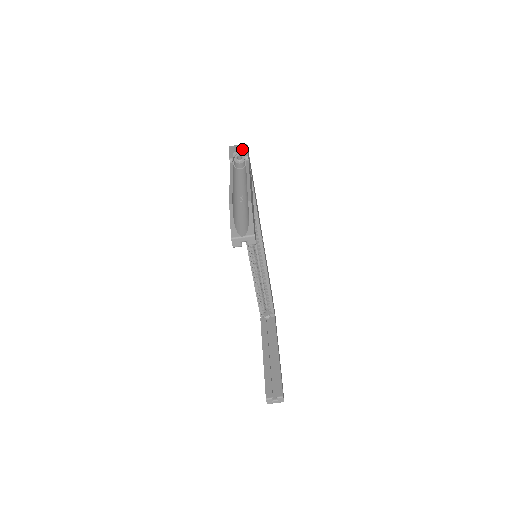
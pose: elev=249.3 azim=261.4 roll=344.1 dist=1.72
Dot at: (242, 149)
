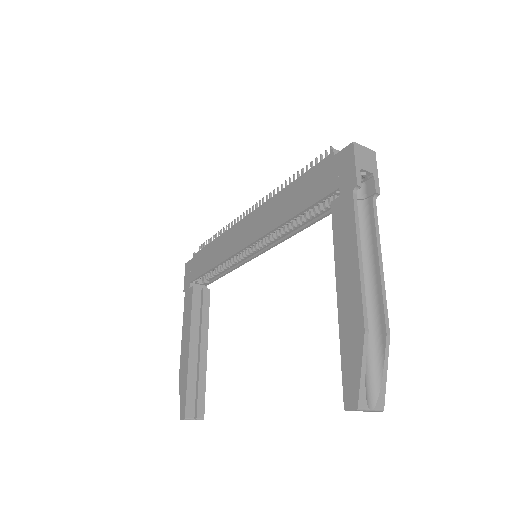
Dot at: (372, 167)
